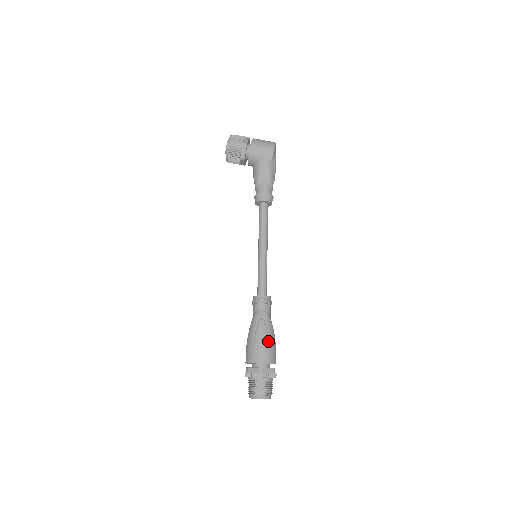
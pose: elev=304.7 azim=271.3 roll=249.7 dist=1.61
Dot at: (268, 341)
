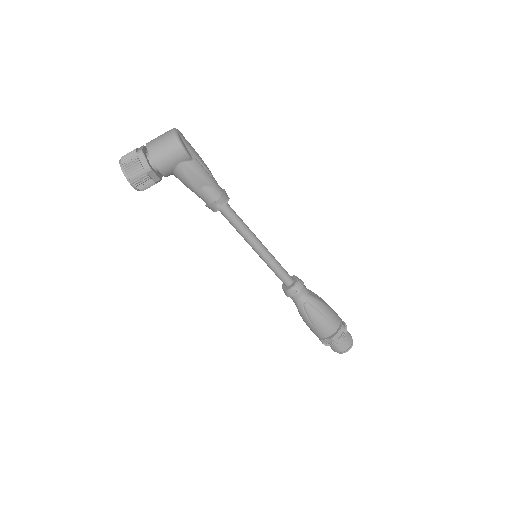
Dot at: (324, 316)
